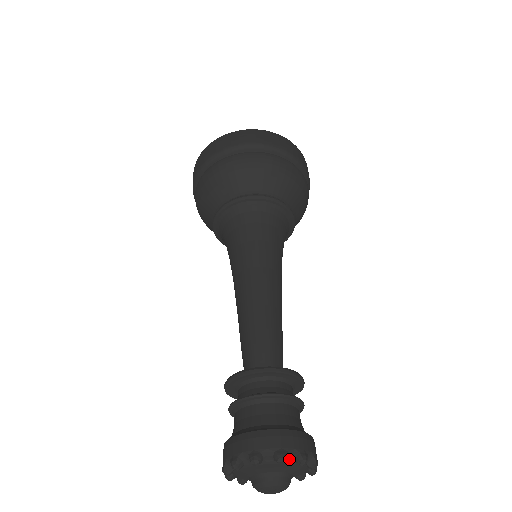
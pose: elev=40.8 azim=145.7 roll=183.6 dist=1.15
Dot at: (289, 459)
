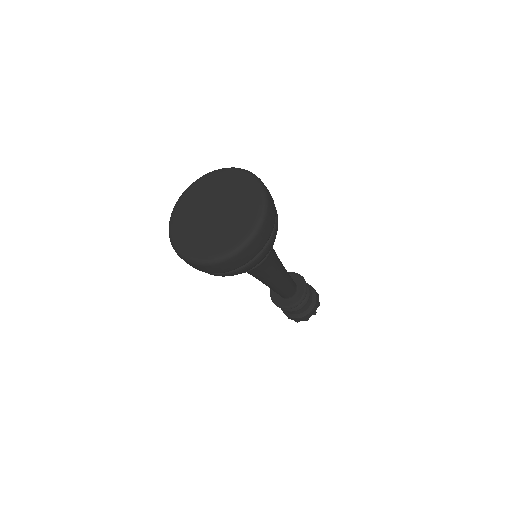
Dot at: occluded
